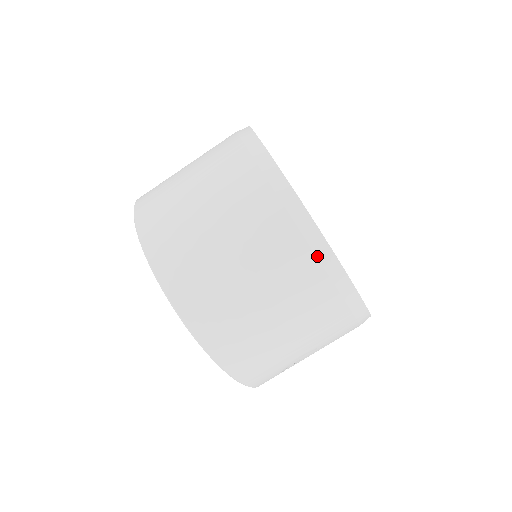
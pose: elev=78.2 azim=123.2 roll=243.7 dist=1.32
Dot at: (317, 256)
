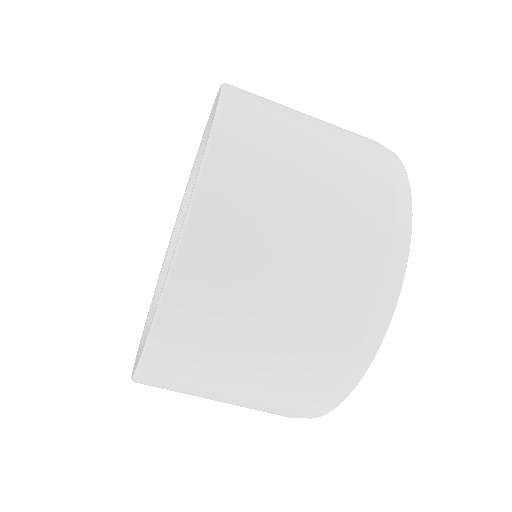
Dot at: occluded
